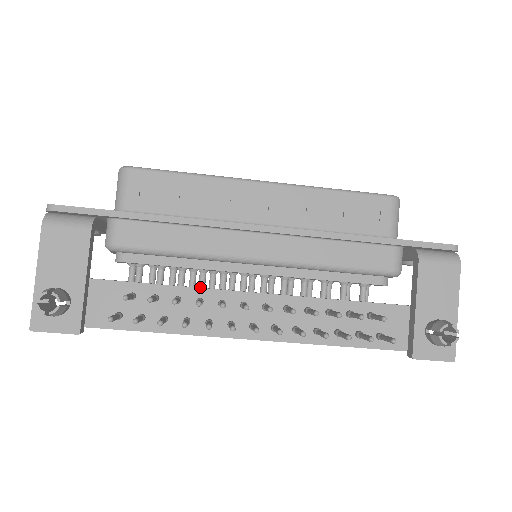
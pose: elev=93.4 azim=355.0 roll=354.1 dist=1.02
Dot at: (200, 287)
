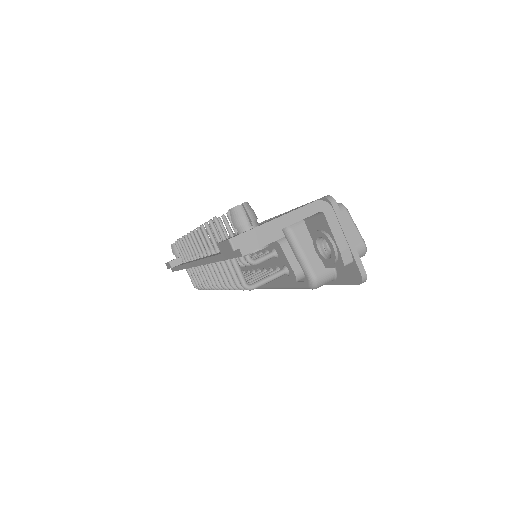
Dot at: occluded
